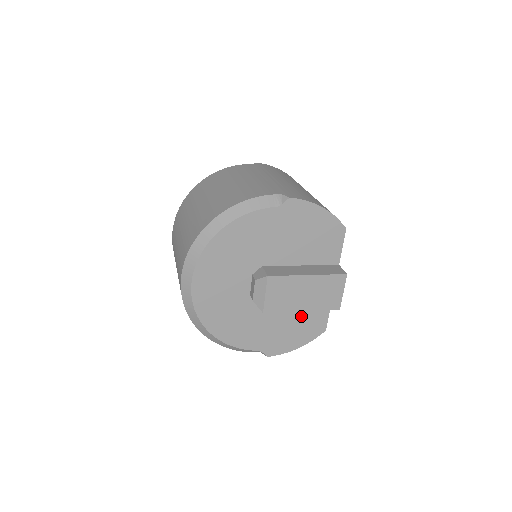
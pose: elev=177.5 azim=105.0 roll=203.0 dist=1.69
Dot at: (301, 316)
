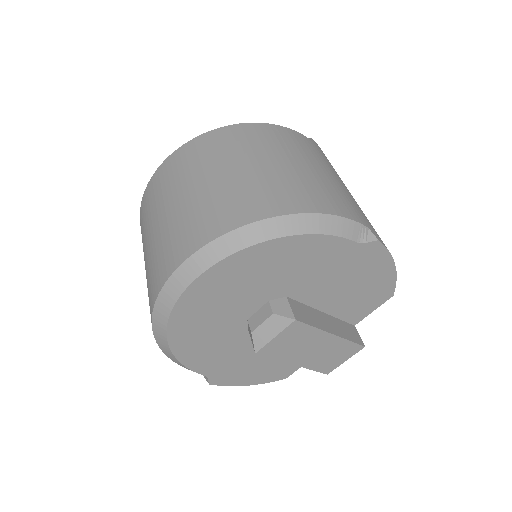
Dot at: occluded
